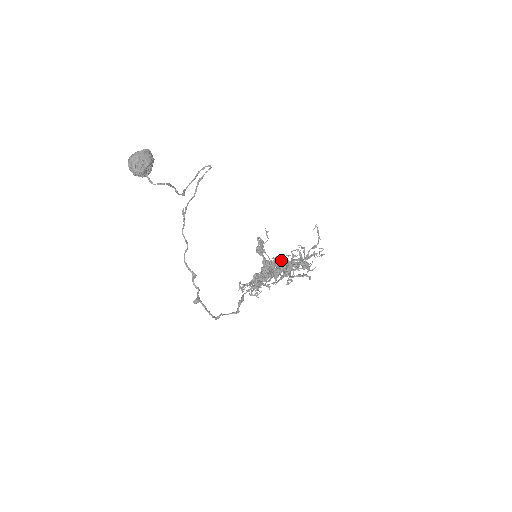
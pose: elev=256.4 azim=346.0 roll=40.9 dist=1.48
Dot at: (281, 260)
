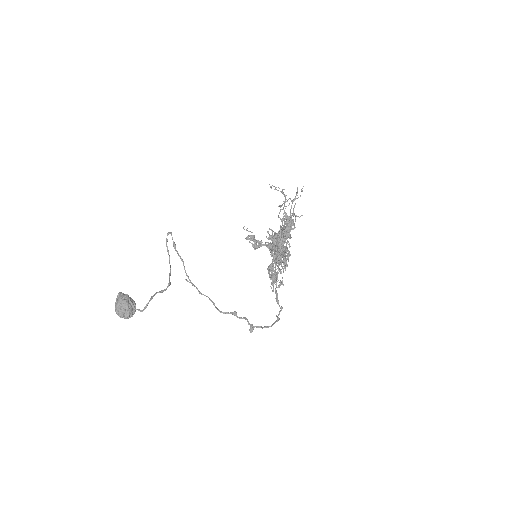
Dot at: (275, 236)
